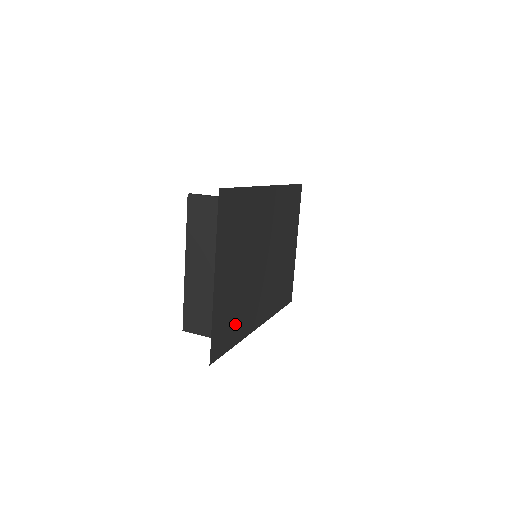
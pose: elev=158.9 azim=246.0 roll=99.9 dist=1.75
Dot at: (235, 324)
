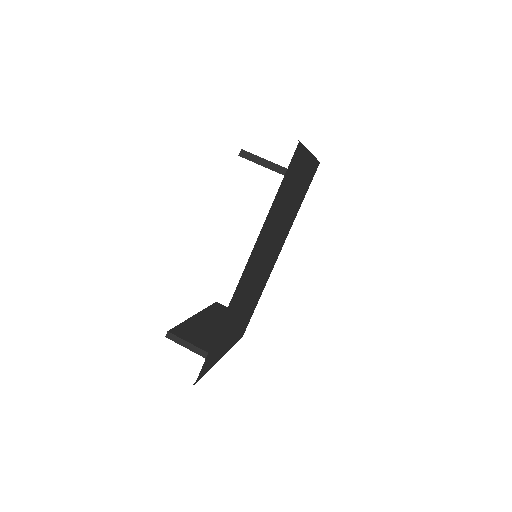
Dot at: (254, 304)
